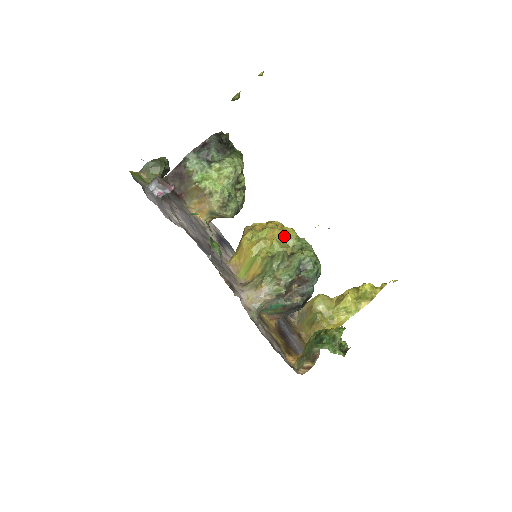
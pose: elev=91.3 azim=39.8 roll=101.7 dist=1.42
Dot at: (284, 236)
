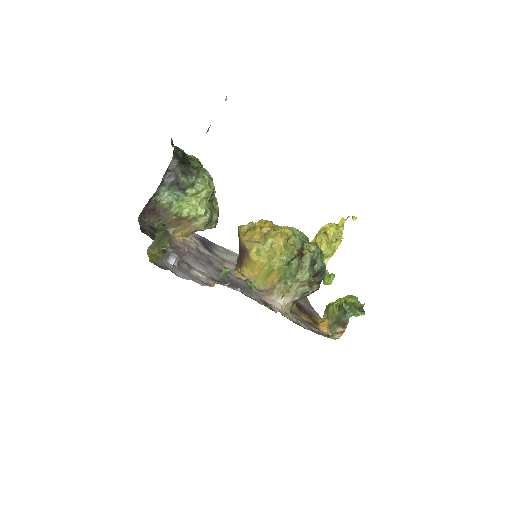
Dot at: (287, 240)
